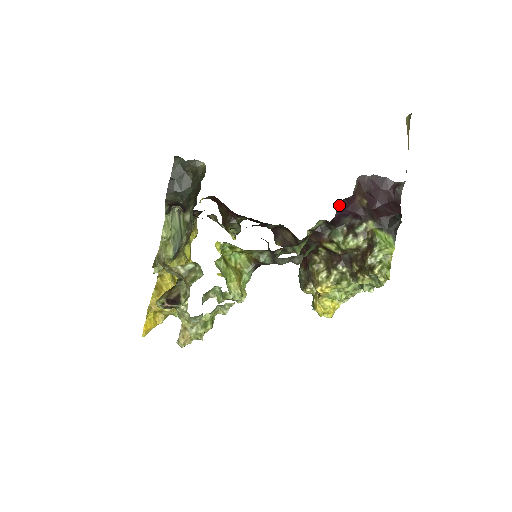
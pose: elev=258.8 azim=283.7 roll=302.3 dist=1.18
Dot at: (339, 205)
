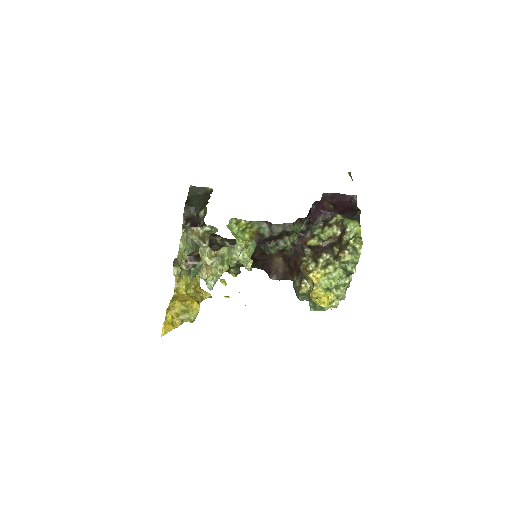
Dot at: (313, 204)
